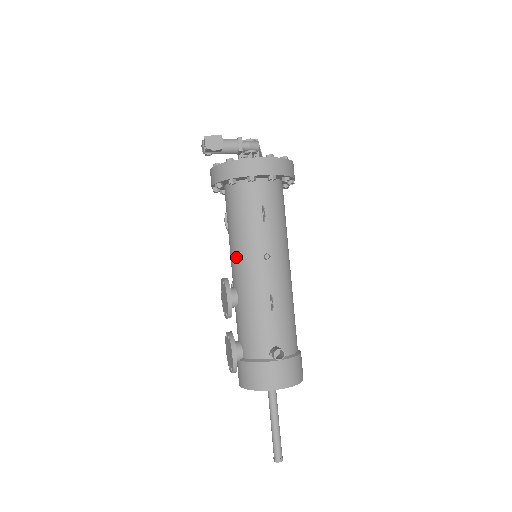
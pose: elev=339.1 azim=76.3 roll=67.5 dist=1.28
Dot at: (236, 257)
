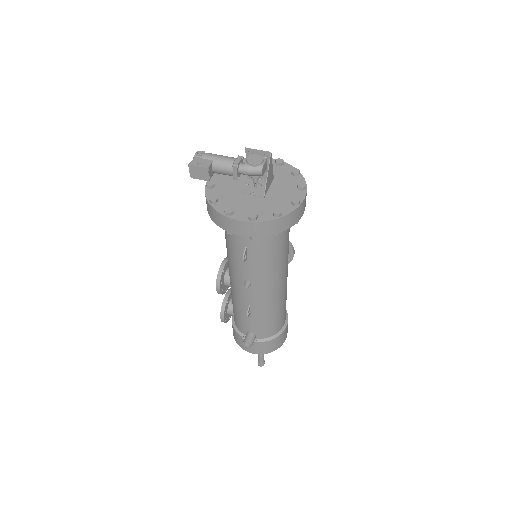
Dot at: (228, 262)
